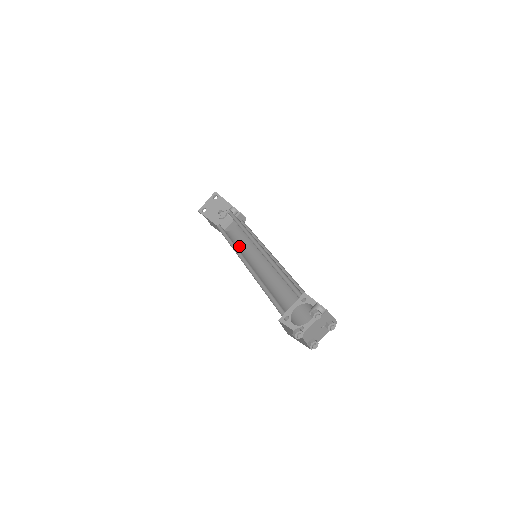
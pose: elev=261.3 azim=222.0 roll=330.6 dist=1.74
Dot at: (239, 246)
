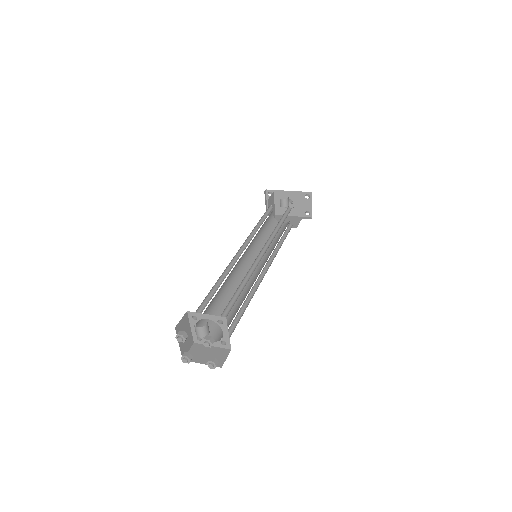
Dot at: (277, 241)
